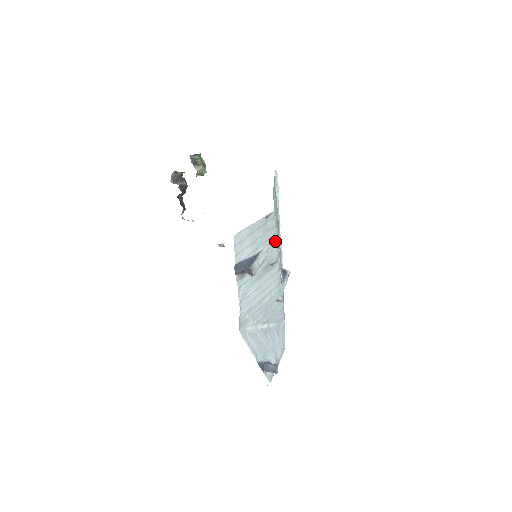
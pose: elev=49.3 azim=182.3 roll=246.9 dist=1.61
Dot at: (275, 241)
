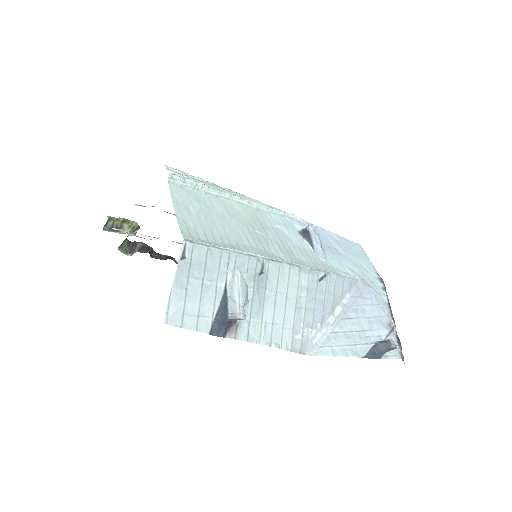
Dot at: (232, 254)
